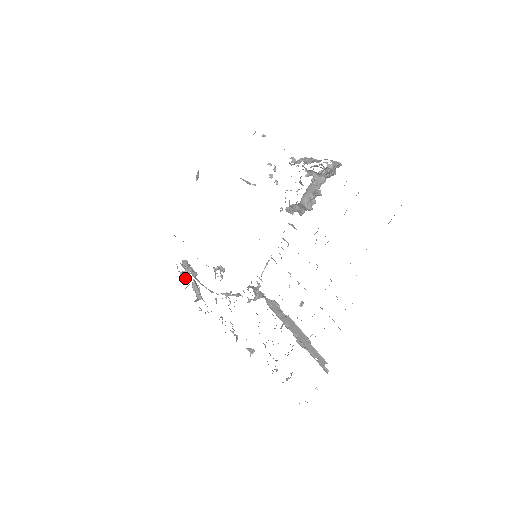
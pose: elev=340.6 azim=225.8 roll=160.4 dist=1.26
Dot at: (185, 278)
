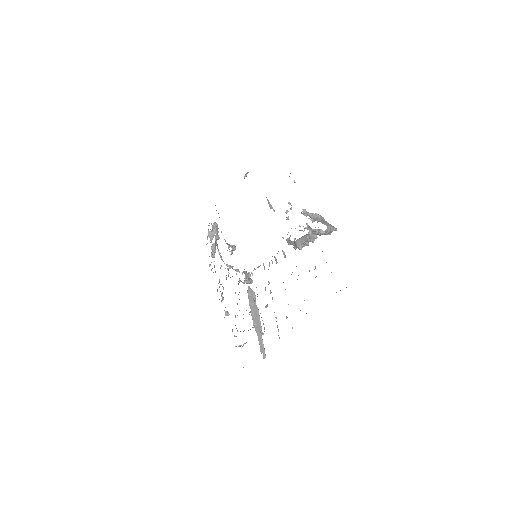
Dot at: (211, 236)
